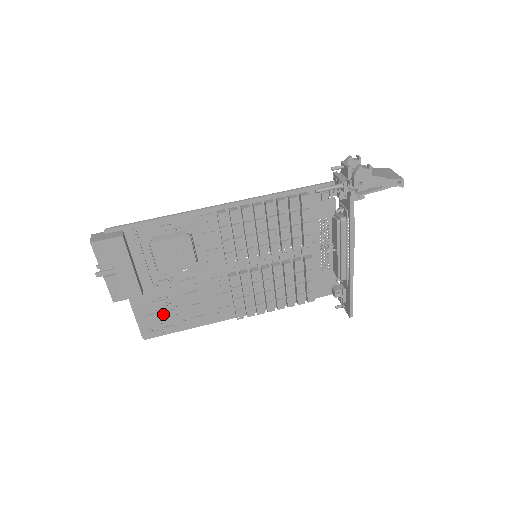
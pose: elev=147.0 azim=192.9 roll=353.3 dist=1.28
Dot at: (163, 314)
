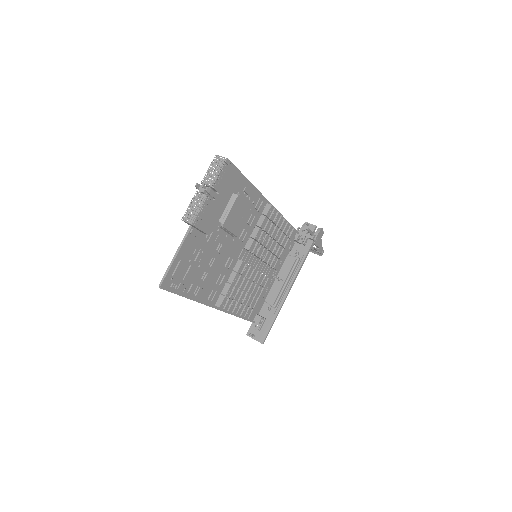
Dot at: (191, 268)
